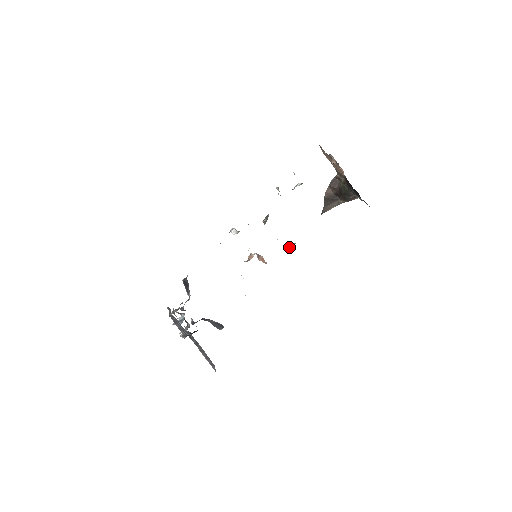
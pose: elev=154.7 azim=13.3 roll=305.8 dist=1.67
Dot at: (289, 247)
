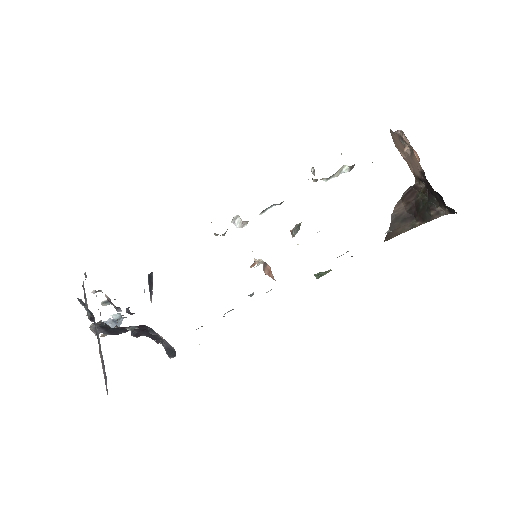
Dot at: (320, 272)
